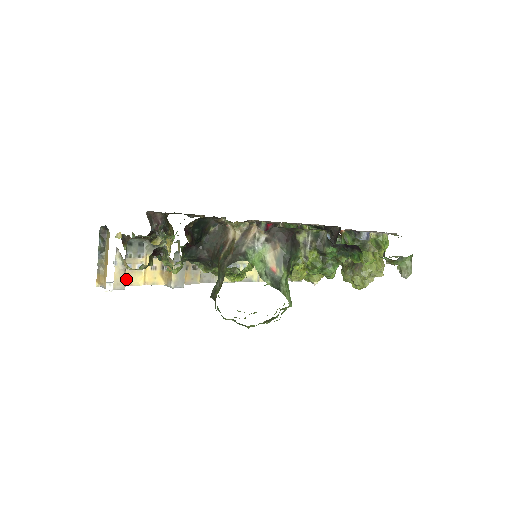
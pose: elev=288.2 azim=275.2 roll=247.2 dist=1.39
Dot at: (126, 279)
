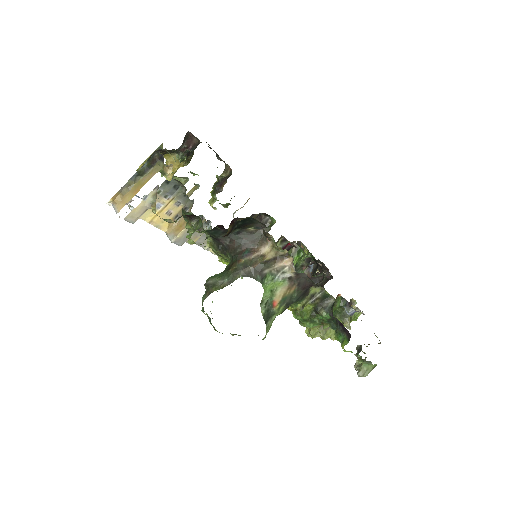
Dot at: occluded
